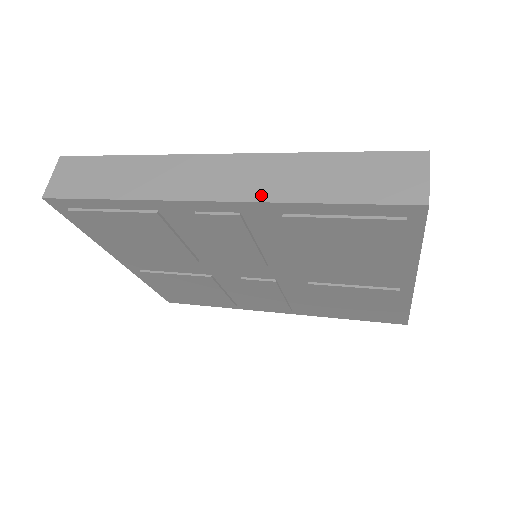
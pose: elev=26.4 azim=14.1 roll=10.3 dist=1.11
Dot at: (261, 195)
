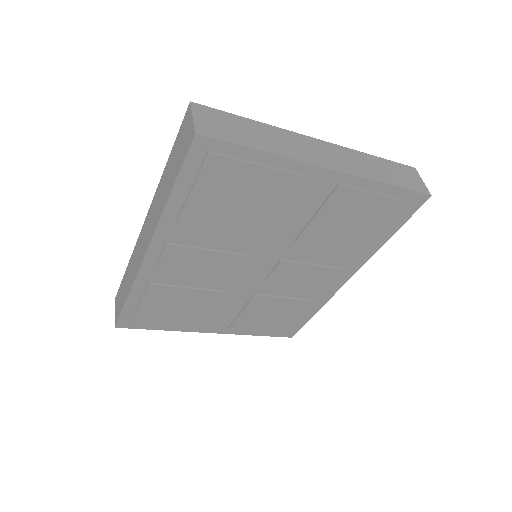
Dot at: (156, 223)
